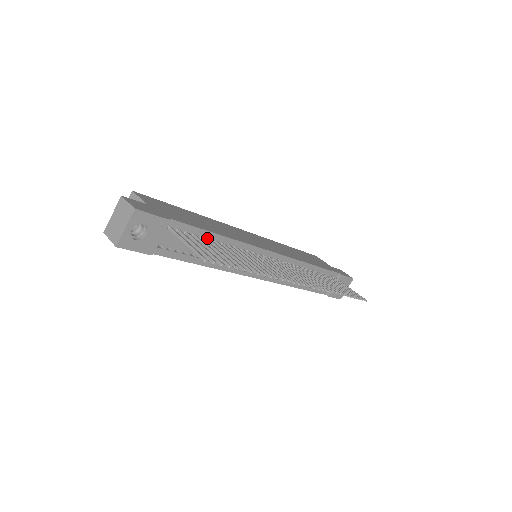
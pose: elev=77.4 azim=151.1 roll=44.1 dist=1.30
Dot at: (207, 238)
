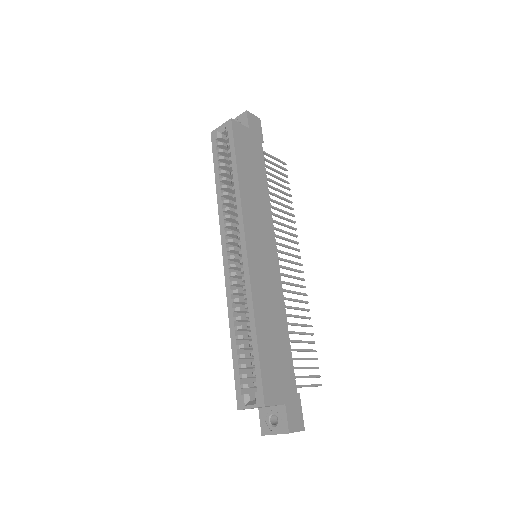
Dot at: occluded
